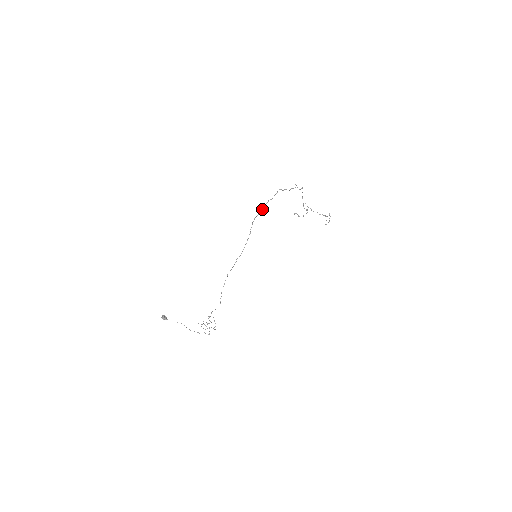
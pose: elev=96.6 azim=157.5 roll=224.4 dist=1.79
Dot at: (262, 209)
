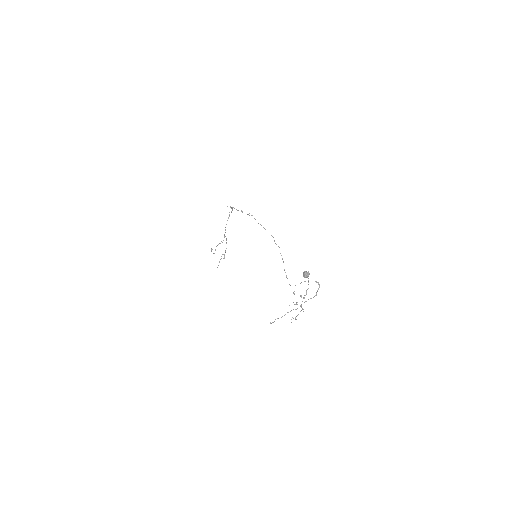
Dot at: occluded
